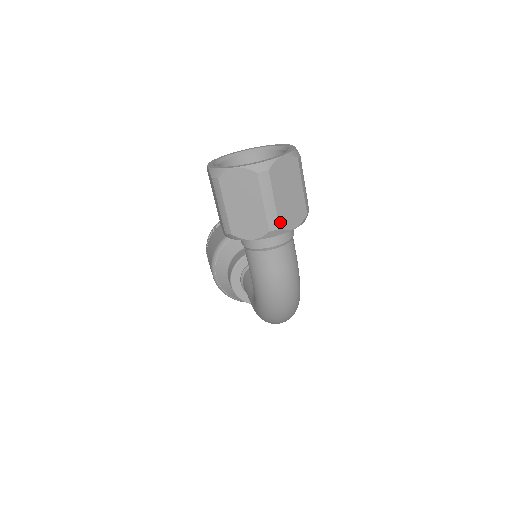
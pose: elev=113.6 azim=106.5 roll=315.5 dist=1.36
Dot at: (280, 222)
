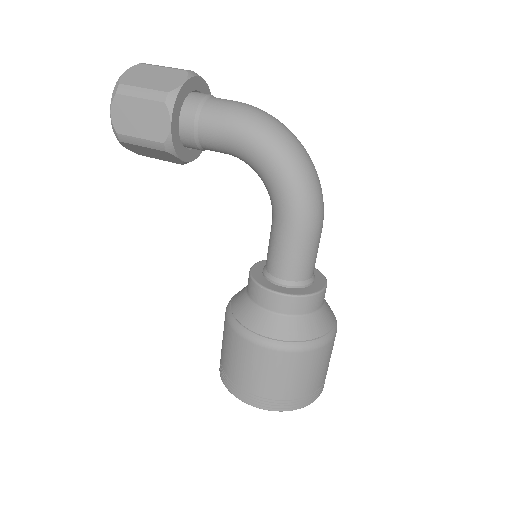
Dot at: occluded
